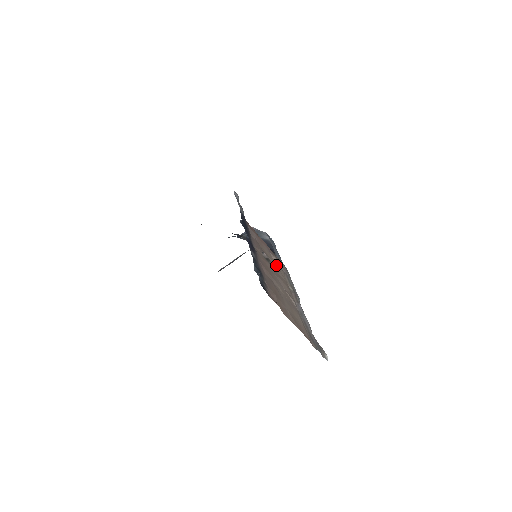
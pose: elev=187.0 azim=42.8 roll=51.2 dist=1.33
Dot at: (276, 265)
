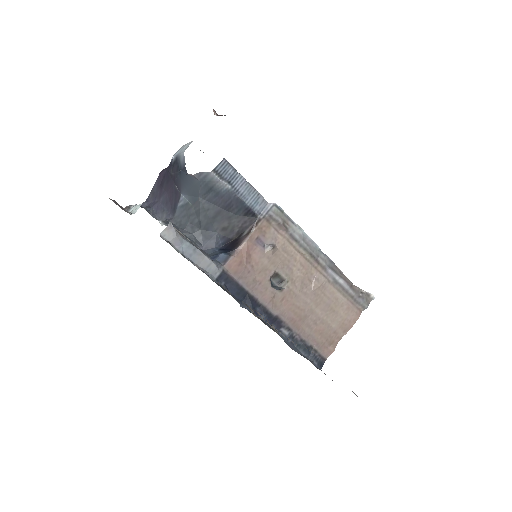
Dot at: (281, 258)
